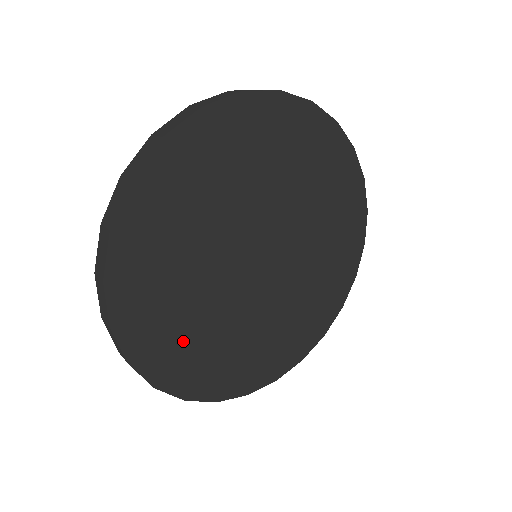
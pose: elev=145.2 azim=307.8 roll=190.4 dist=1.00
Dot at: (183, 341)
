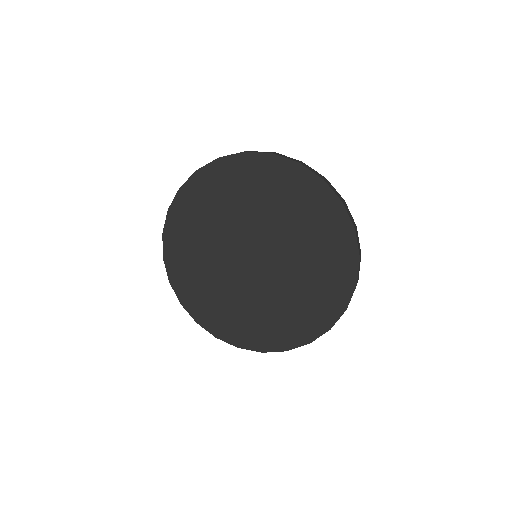
Dot at: (198, 285)
